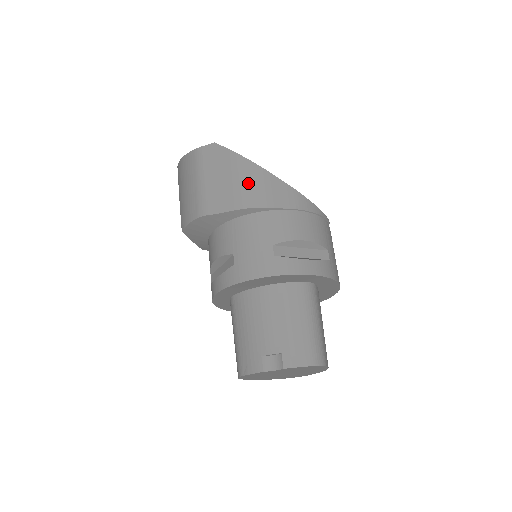
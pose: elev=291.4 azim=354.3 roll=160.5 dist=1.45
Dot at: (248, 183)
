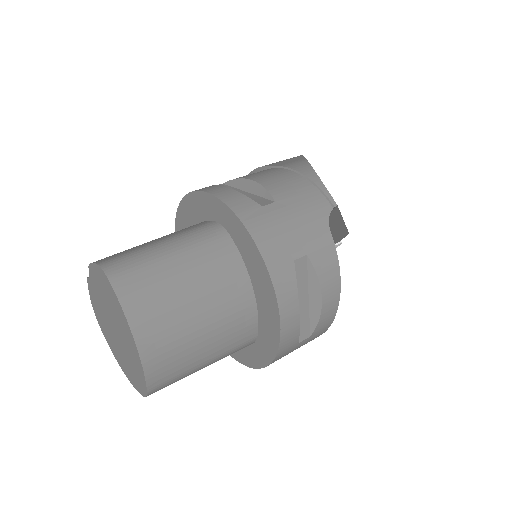
Dot at: occluded
